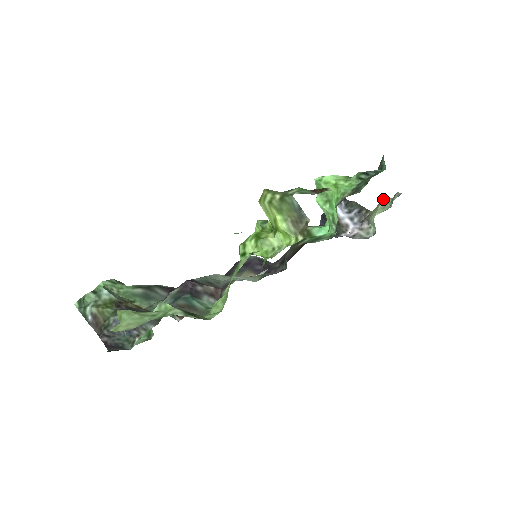
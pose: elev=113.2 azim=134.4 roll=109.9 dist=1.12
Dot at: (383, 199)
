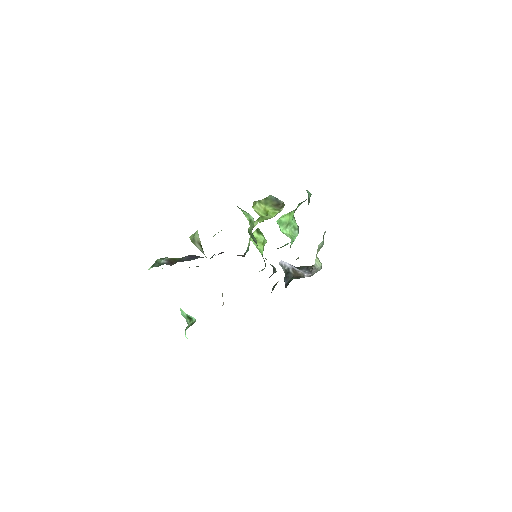
Dot at: (318, 246)
